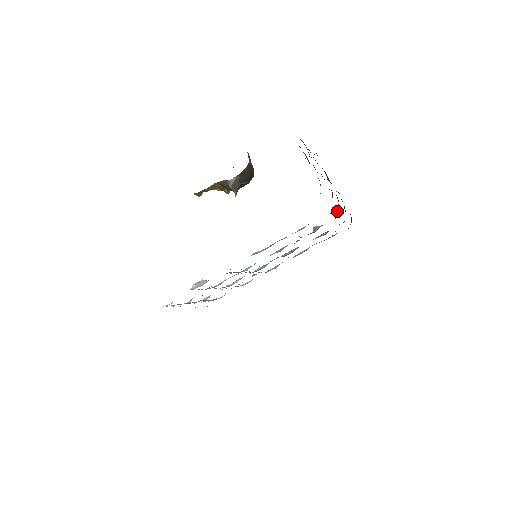
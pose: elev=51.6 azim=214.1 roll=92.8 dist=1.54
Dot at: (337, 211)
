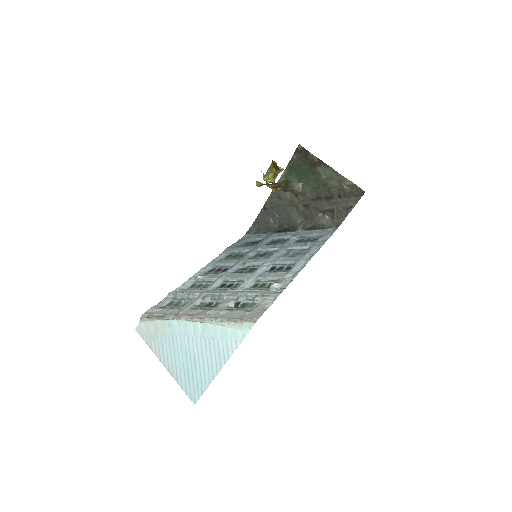
Dot at: (301, 225)
